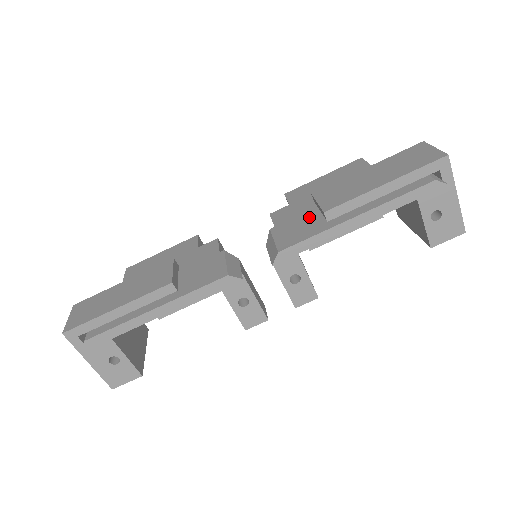
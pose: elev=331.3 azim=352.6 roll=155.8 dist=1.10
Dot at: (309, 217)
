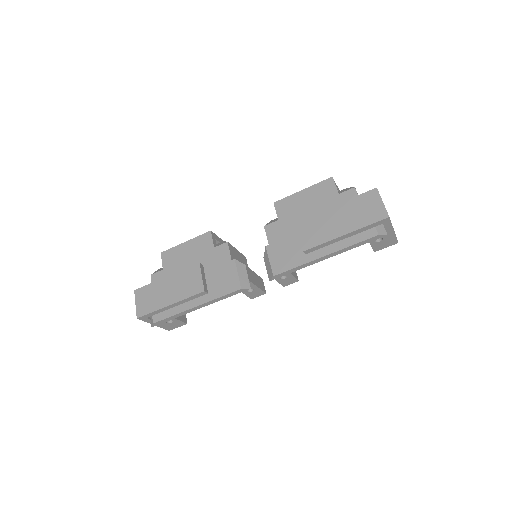
Dot at: (293, 244)
